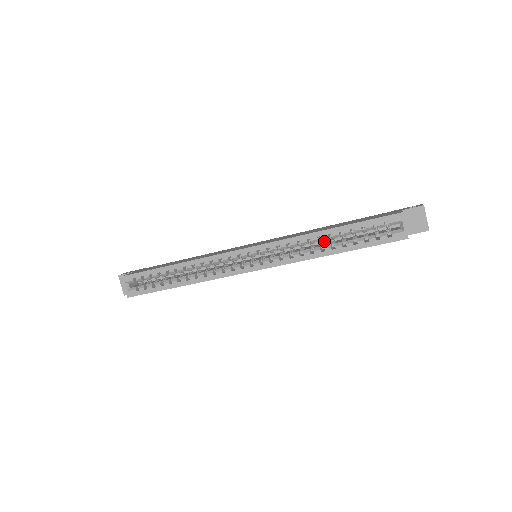
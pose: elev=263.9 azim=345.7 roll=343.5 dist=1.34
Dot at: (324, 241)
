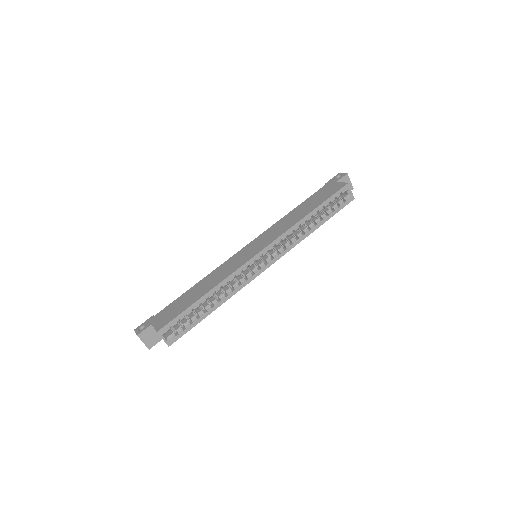
Dot at: occluded
